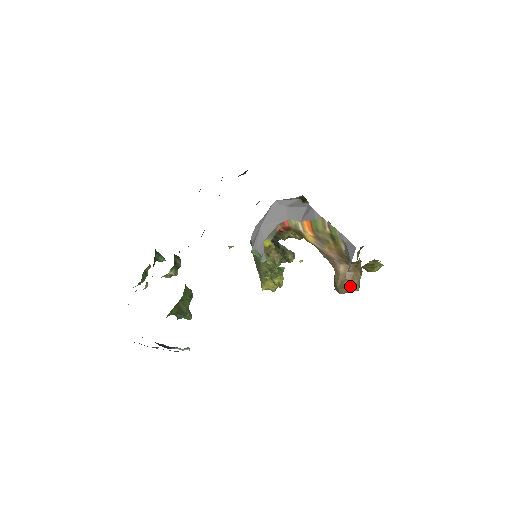
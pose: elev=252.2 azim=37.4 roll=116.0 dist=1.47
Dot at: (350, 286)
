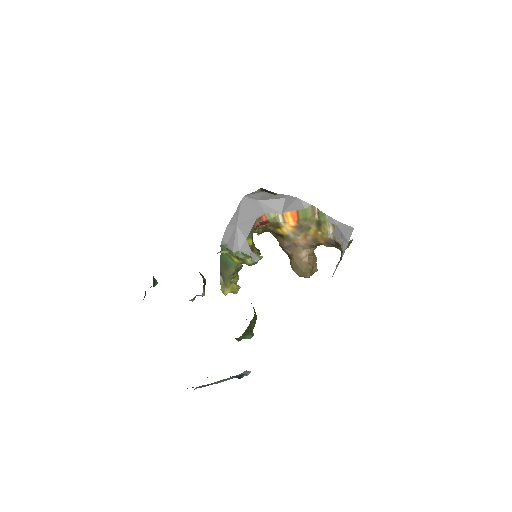
Dot at: (313, 269)
